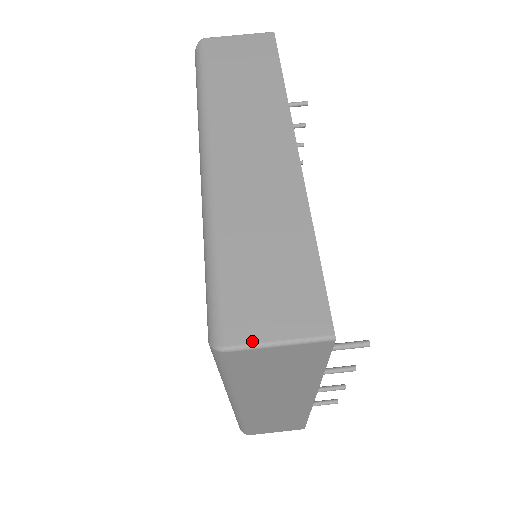
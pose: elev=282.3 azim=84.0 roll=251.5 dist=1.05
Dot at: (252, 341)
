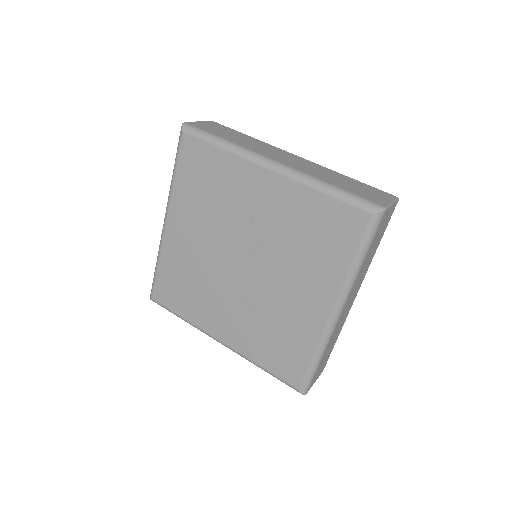
Dot at: (387, 204)
